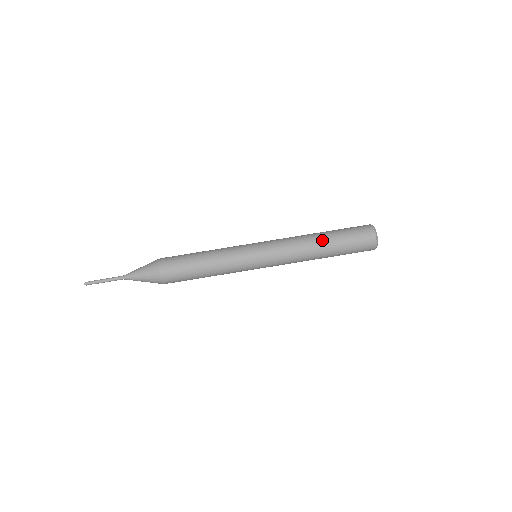
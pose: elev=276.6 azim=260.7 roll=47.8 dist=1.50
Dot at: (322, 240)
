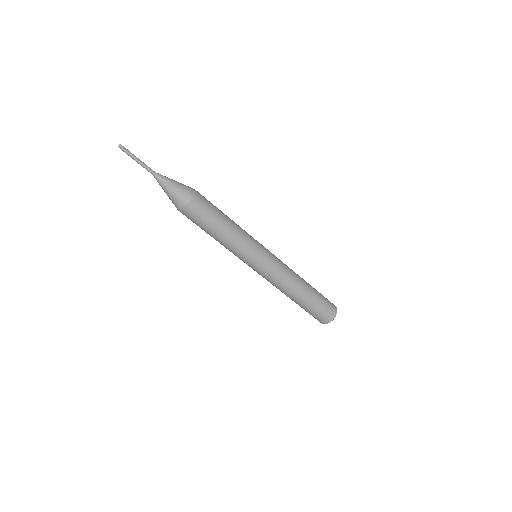
Dot at: (301, 296)
